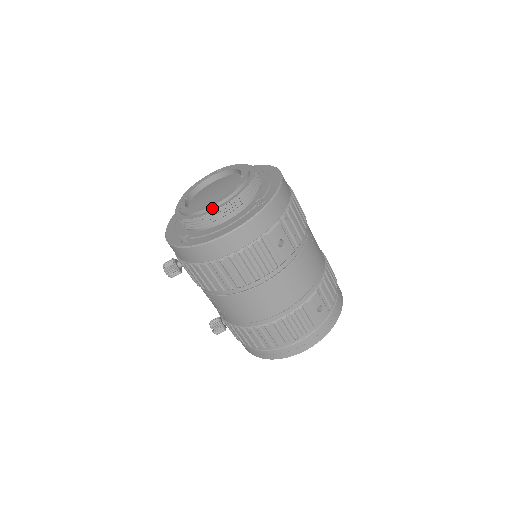
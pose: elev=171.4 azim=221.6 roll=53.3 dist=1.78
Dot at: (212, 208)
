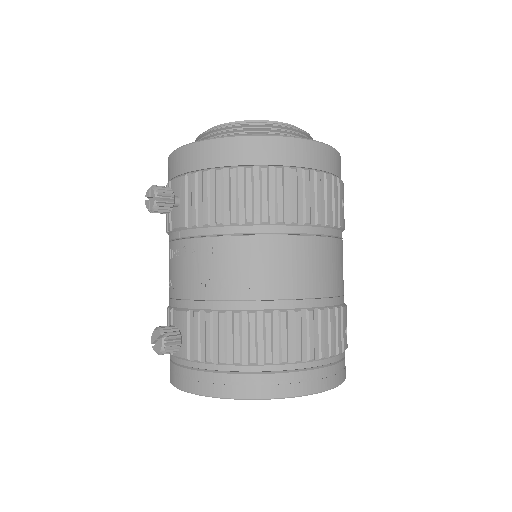
Dot at: occluded
